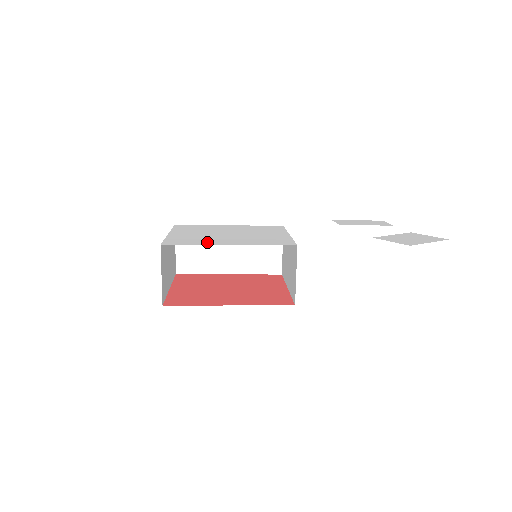
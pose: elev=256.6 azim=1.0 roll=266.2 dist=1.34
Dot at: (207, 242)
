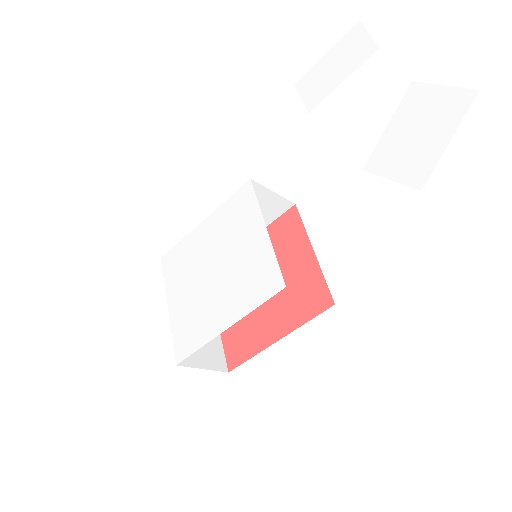
Dot at: (206, 331)
